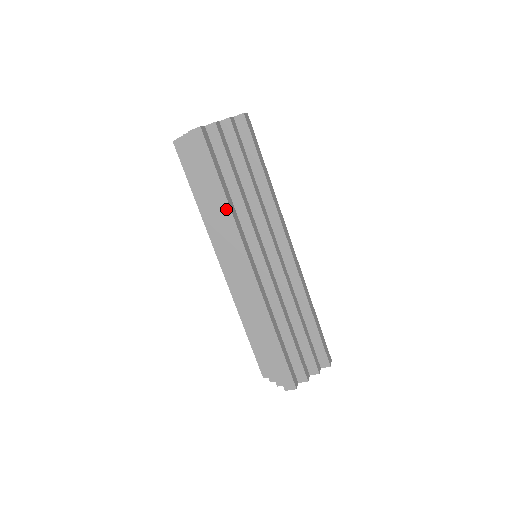
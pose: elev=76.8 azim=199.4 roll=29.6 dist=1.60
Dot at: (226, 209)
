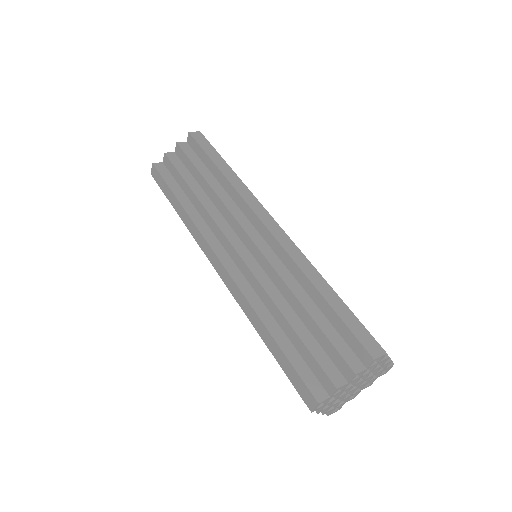
Dot at: (235, 178)
